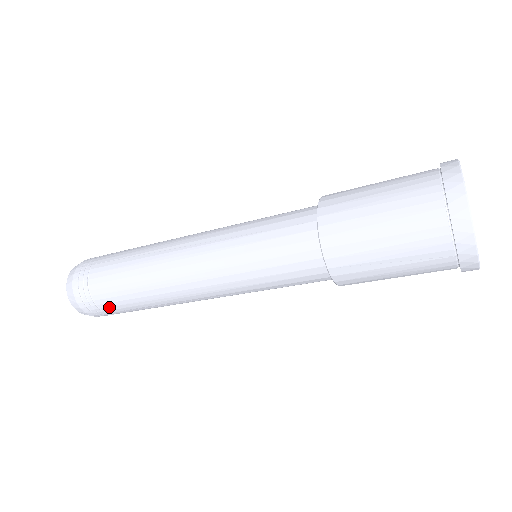
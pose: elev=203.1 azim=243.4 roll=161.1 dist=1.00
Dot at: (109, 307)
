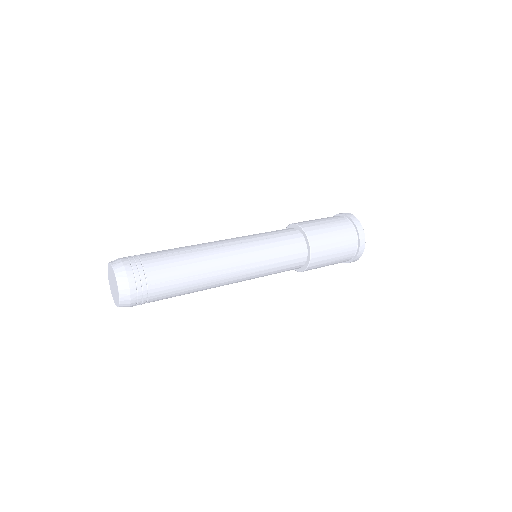
Dot at: occluded
